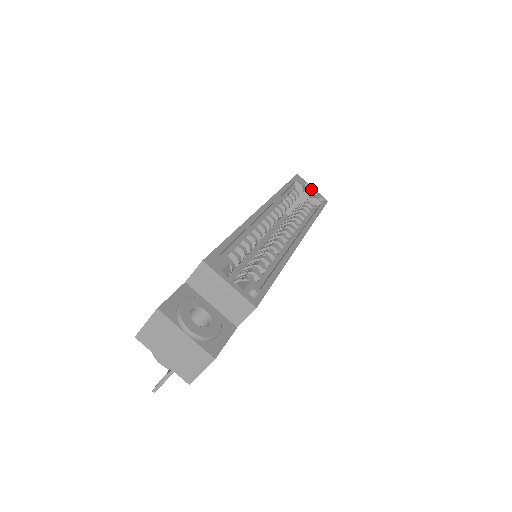
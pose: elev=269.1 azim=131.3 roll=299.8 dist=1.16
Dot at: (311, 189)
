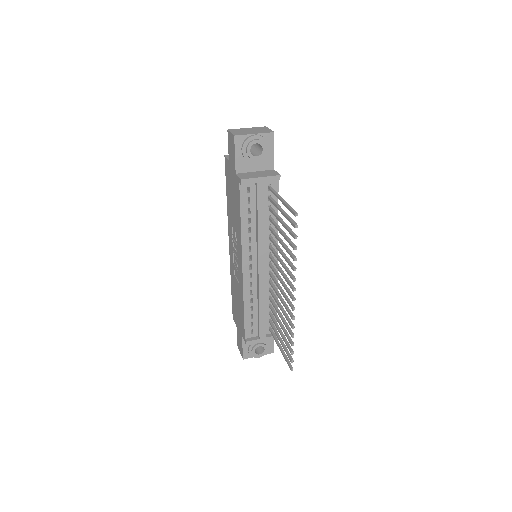
Dot at: occluded
